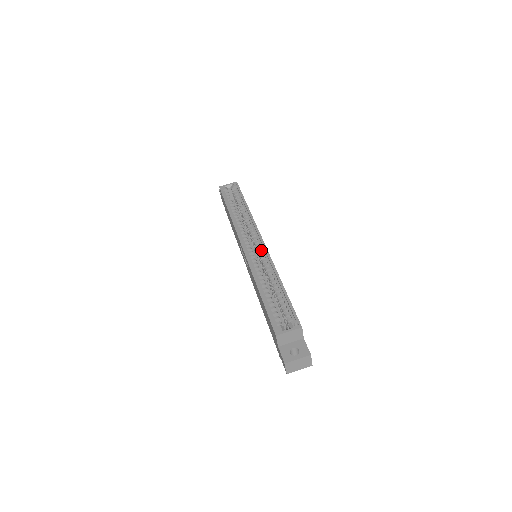
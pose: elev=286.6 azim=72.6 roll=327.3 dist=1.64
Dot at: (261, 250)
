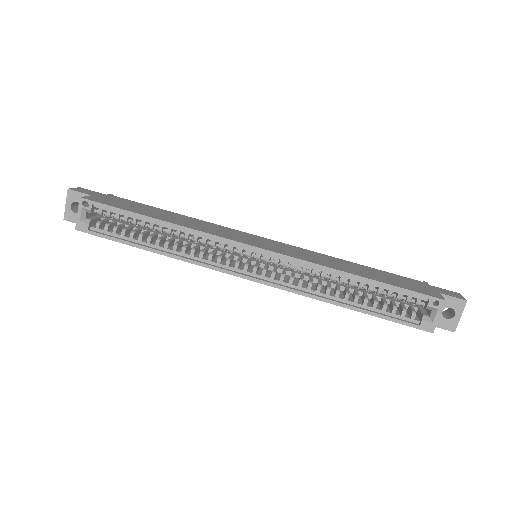
Dot at: (269, 258)
